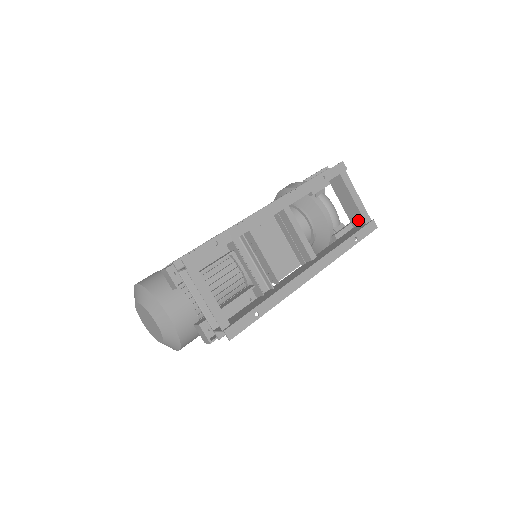
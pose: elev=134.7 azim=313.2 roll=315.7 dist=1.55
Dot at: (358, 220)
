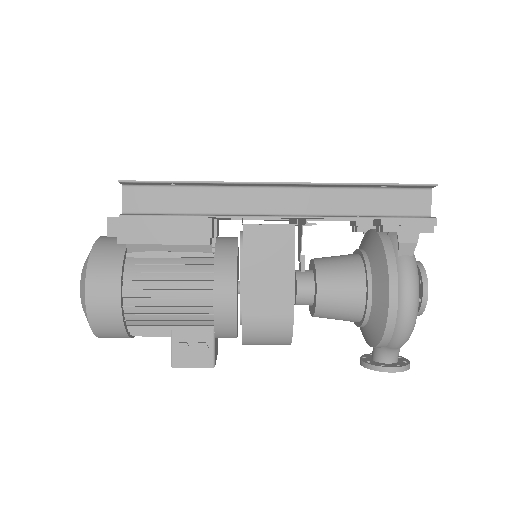
Dot at: occluded
